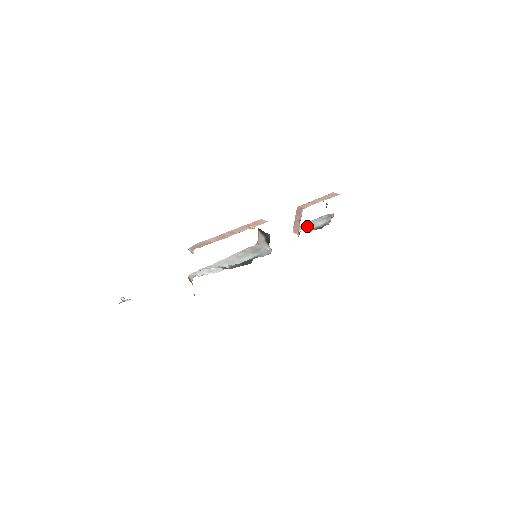
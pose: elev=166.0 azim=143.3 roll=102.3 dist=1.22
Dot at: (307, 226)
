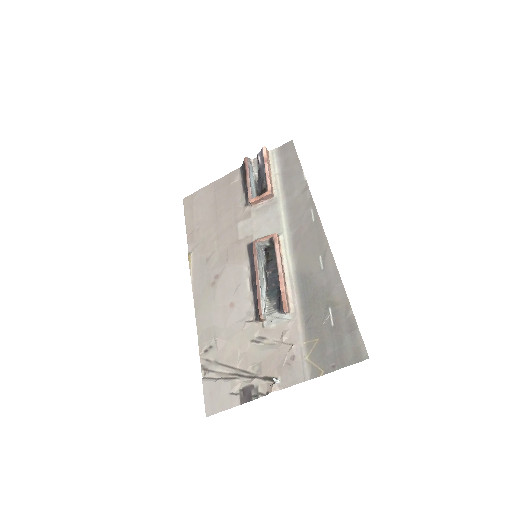
Dot at: (253, 190)
